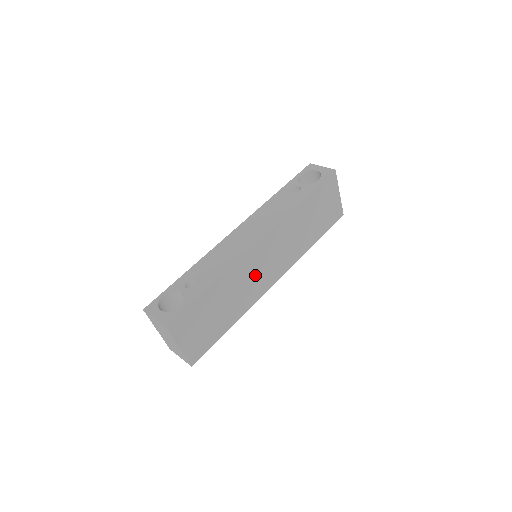
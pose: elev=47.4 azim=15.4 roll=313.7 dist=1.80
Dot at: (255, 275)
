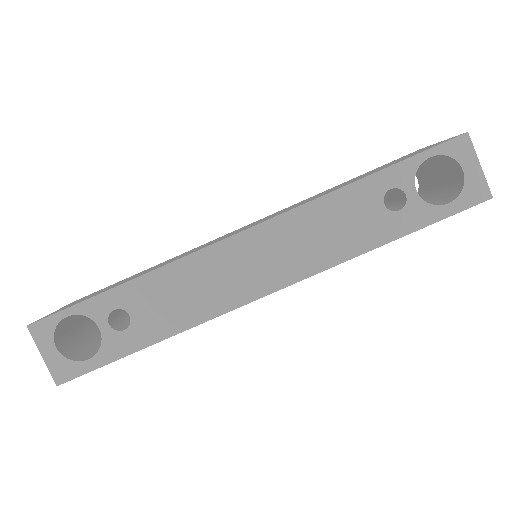
Dot at: occluded
